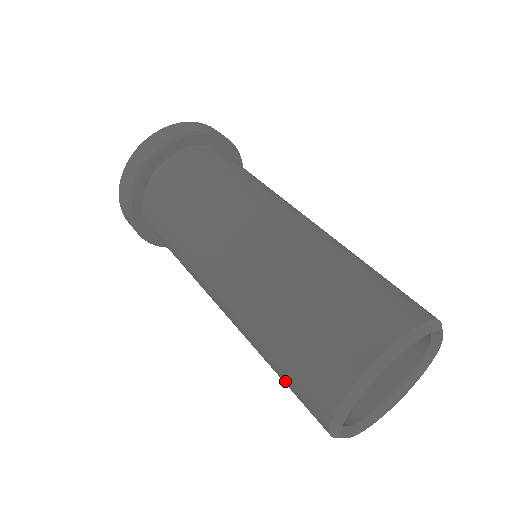
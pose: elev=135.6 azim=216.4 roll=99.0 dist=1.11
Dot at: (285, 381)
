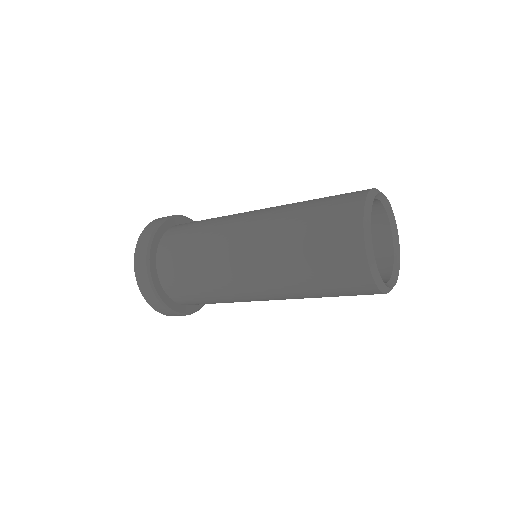
Dot at: (320, 254)
